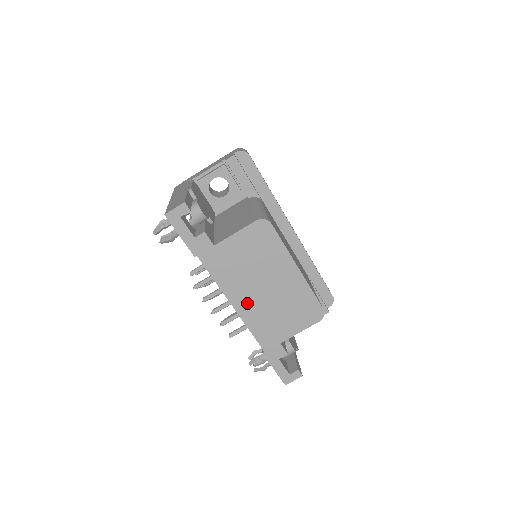
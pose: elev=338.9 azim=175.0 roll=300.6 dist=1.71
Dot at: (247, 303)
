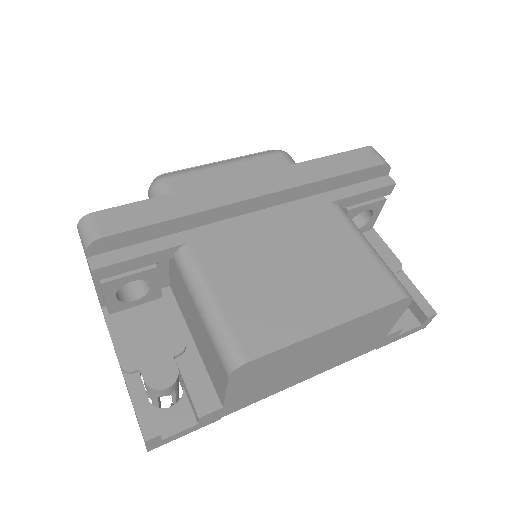
Dot at: (315, 369)
